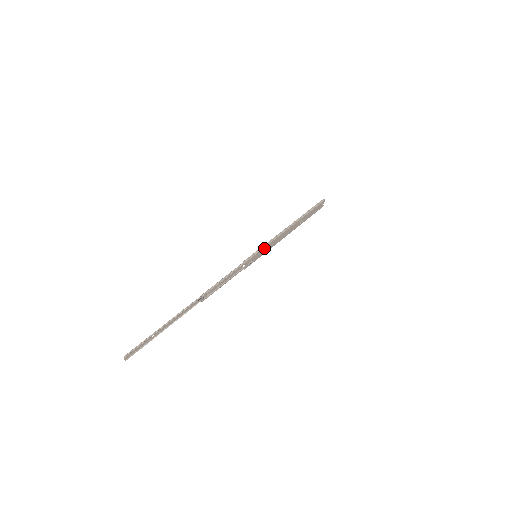
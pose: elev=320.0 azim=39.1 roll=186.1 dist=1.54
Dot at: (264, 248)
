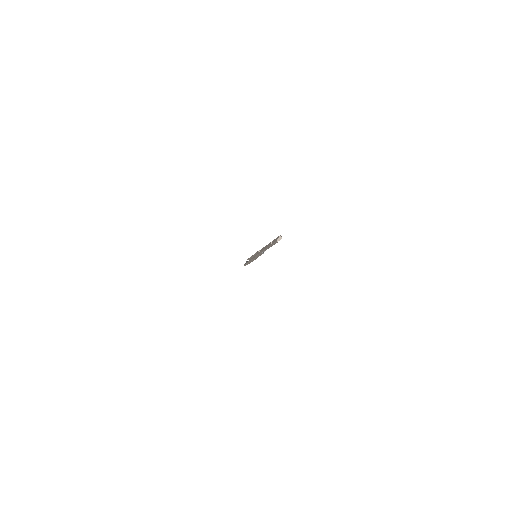
Dot at: occluded
